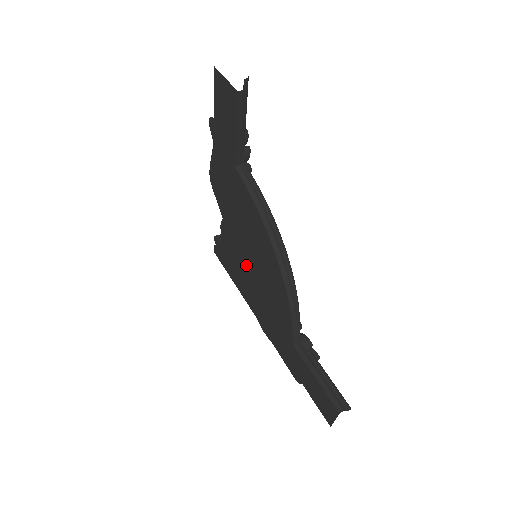
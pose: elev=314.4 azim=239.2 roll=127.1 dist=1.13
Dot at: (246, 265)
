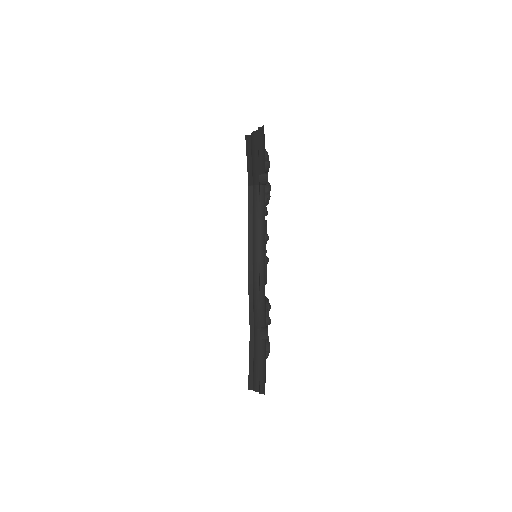
Dot at: occluded
